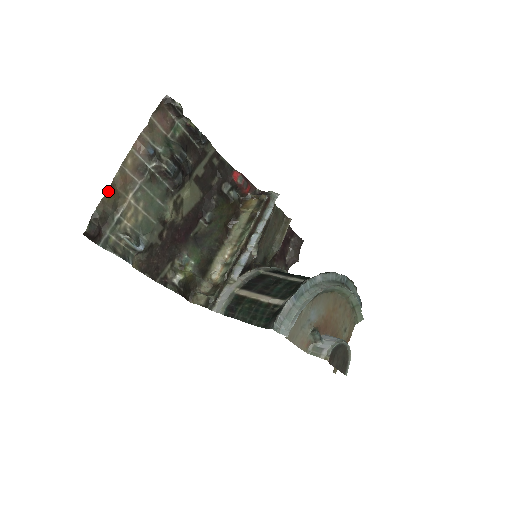
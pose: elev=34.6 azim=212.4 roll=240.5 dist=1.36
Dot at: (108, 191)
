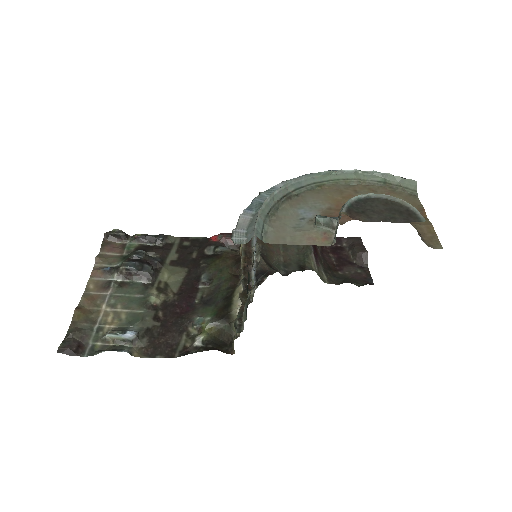
Dot at: (75, 313)
